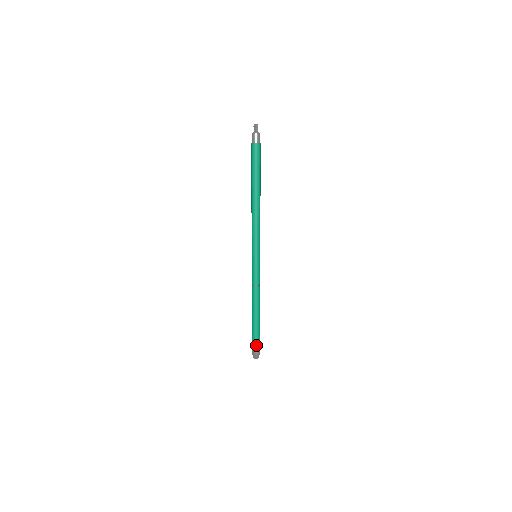
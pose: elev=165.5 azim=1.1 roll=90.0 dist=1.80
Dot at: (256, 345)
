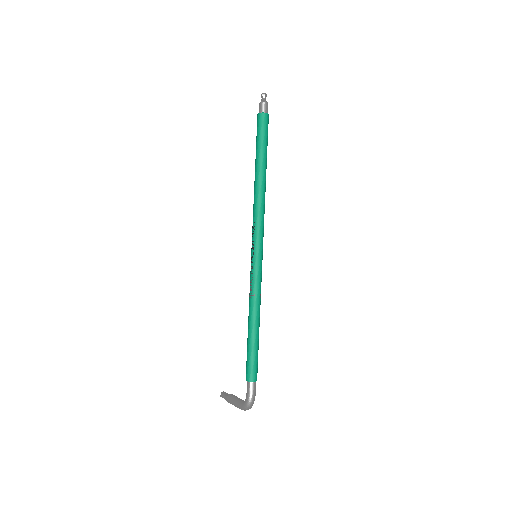
Dot at: (254, 385)
